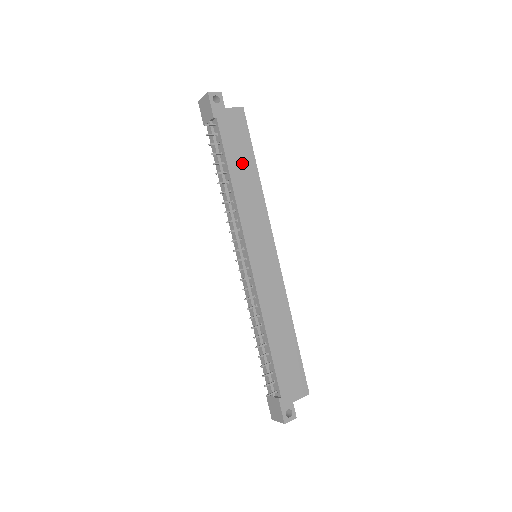
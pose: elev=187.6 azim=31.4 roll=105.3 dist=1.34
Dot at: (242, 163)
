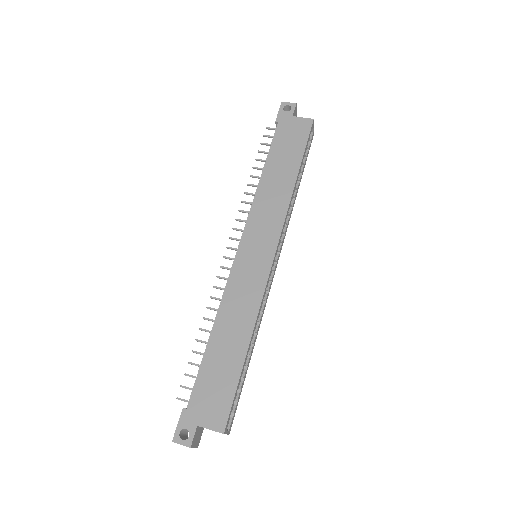
Dot at: (283, 164)
